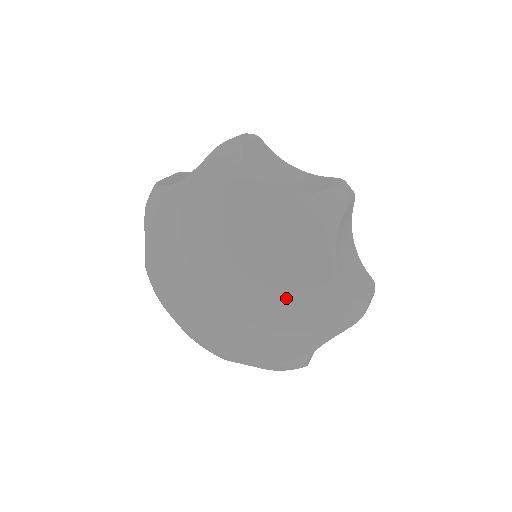
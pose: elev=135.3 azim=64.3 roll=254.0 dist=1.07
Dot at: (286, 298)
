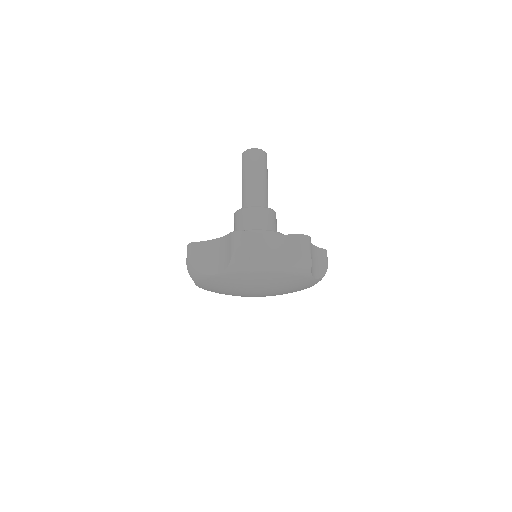
Dot at: (290, 290)
